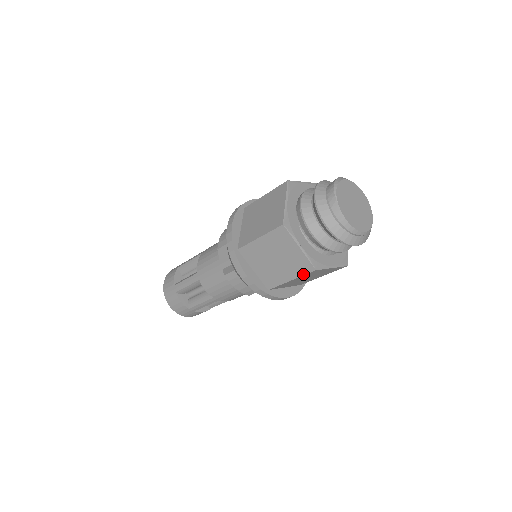
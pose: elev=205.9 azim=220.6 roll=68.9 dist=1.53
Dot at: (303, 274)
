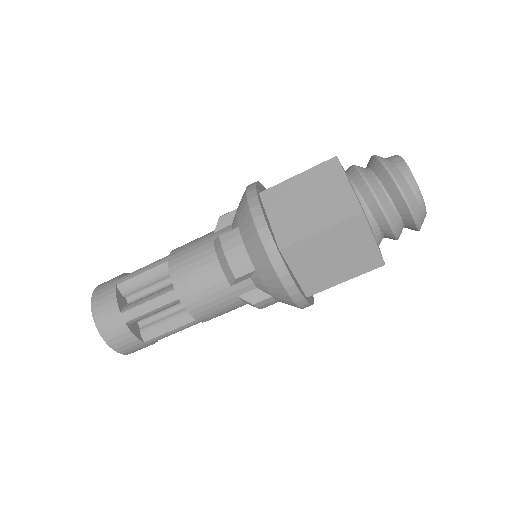
Dot at: (342, 219)
